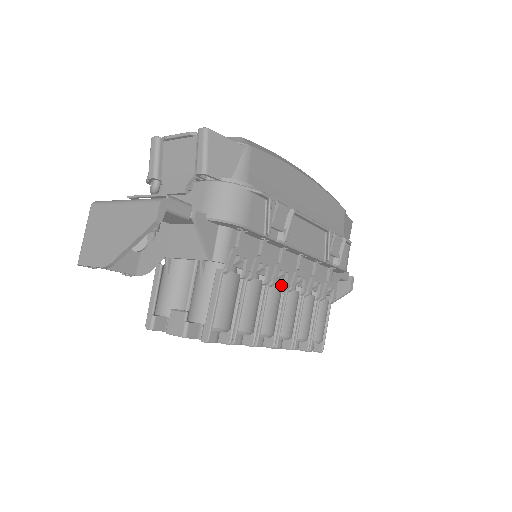
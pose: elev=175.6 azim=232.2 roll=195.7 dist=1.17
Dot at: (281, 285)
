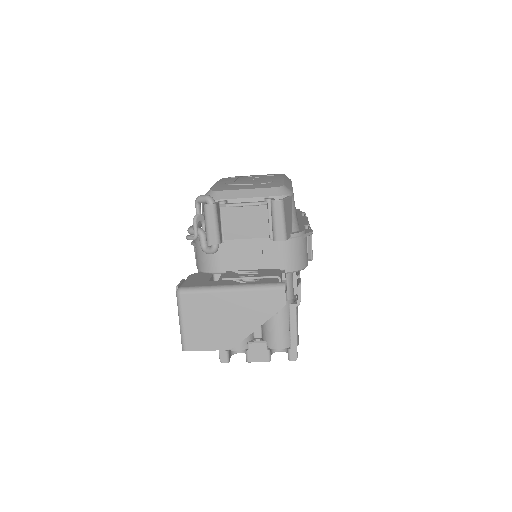
Dot at: occluded
